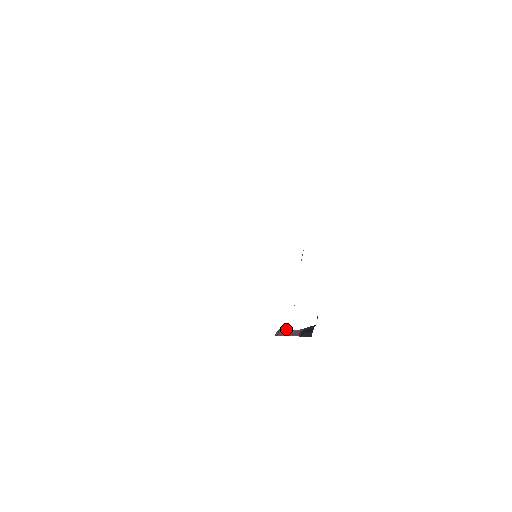
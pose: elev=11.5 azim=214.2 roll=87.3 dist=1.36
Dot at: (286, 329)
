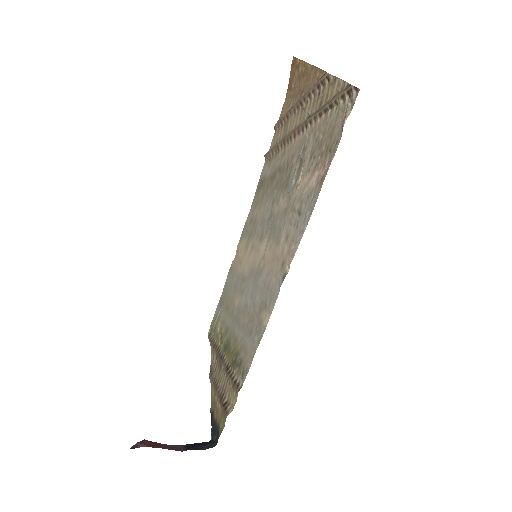
Dot at: occluded
